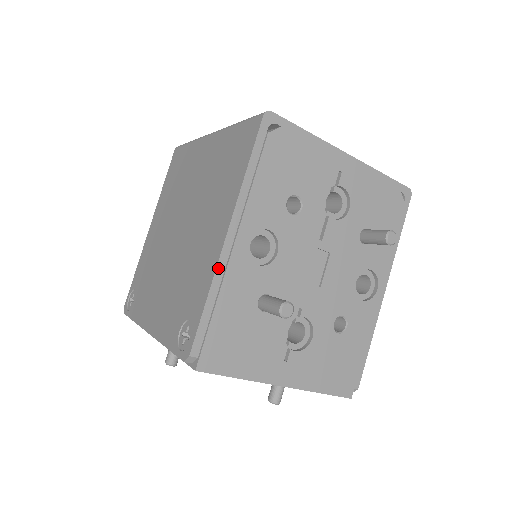
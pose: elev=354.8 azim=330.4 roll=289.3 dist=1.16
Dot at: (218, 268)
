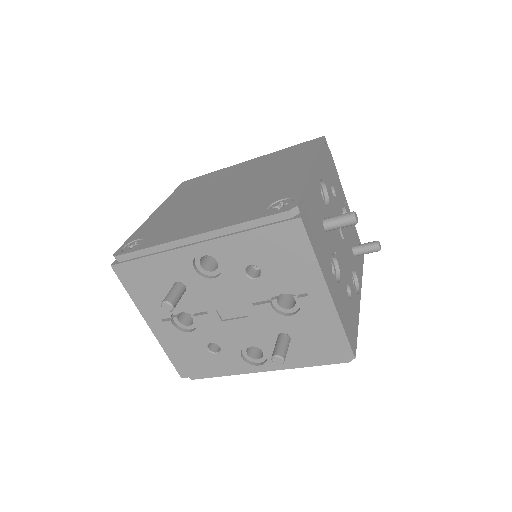
Dot at: (309, 176)
